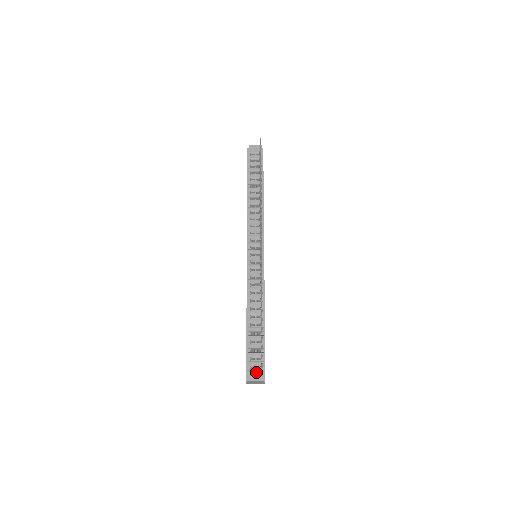
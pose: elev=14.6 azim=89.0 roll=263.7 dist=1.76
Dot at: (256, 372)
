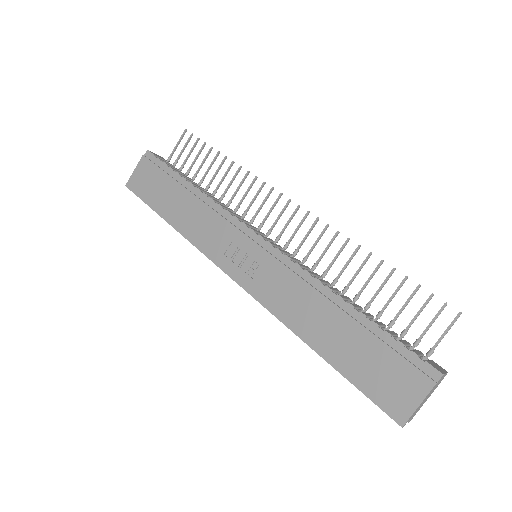
Dot at: (432, 362)
